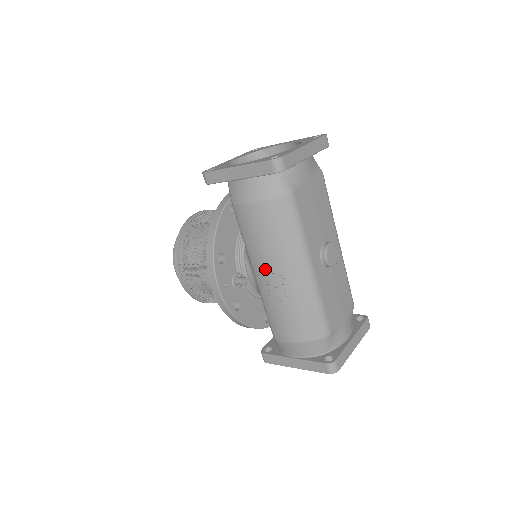
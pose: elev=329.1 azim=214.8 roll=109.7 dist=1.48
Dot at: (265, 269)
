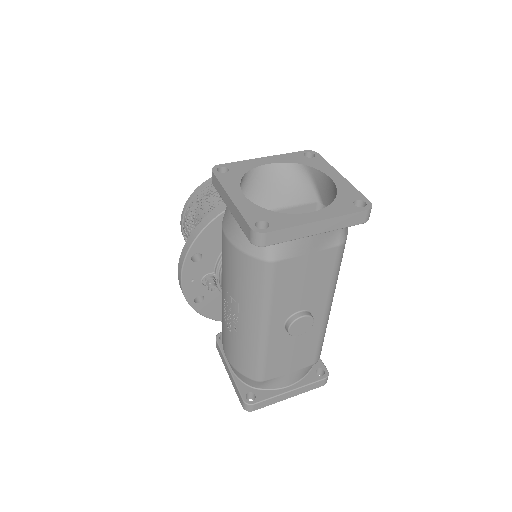
Dot at: (226, 298)
